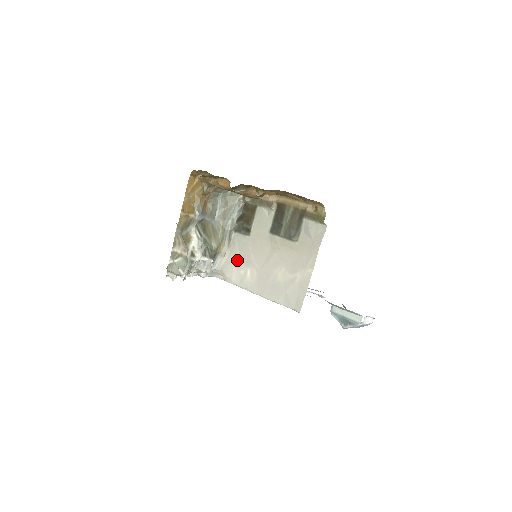
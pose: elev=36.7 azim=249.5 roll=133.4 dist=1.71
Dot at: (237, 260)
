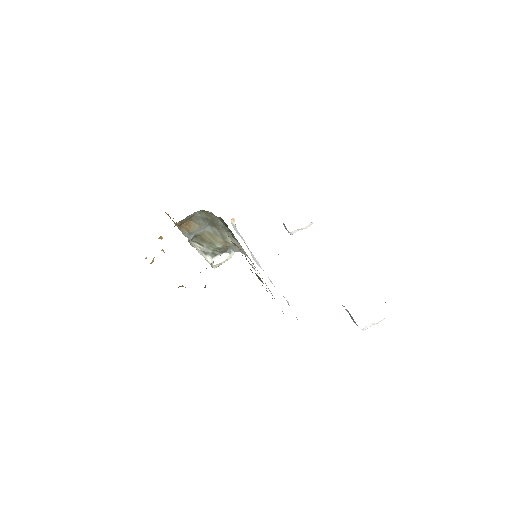
Dot at: (245, 253)
